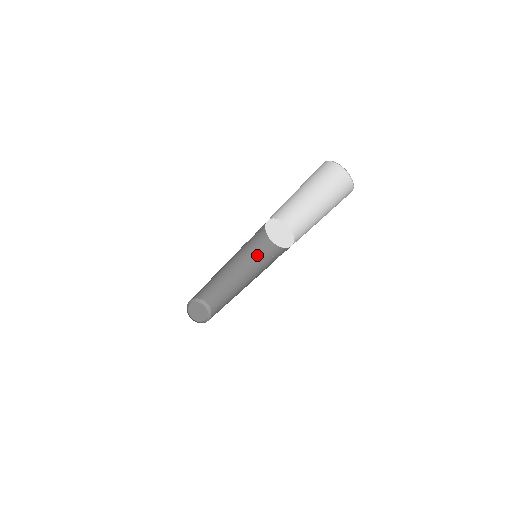
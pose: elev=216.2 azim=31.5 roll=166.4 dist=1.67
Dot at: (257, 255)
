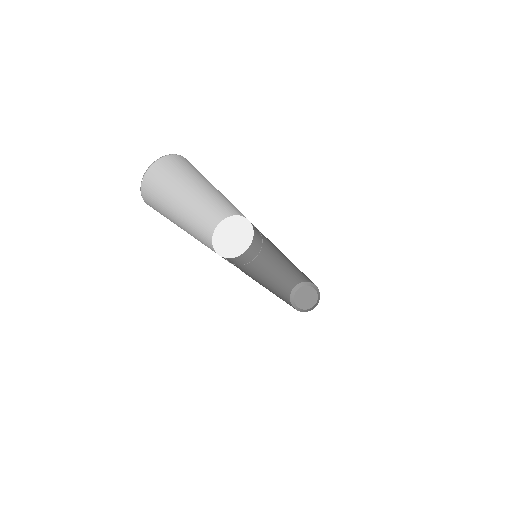
Dot at: occluded
